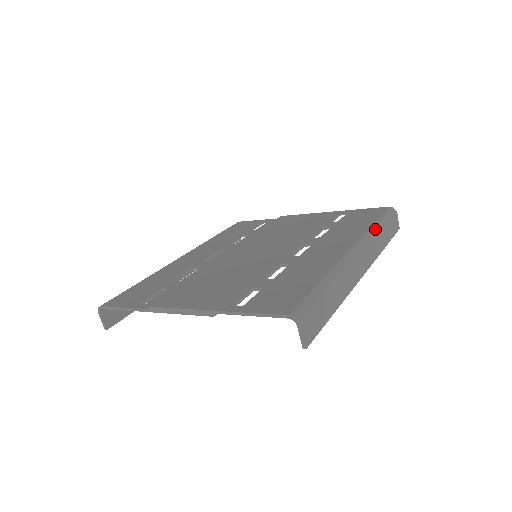
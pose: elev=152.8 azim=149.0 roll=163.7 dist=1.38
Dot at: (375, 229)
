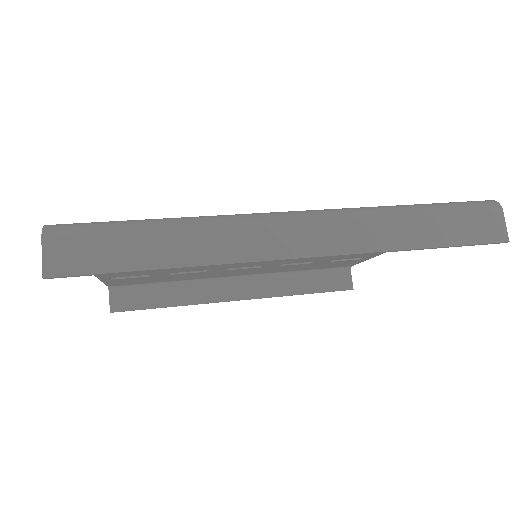
Dot at: (390, 207)
